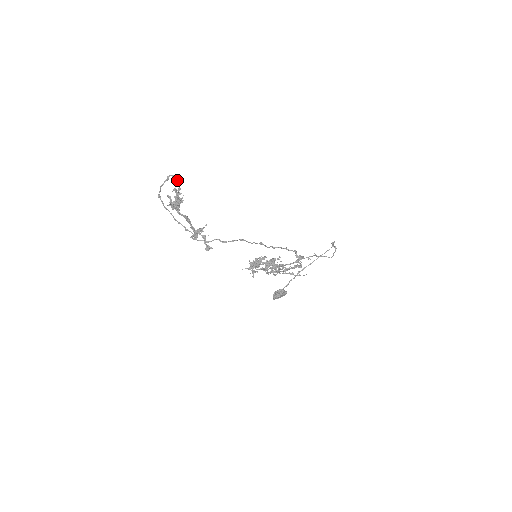
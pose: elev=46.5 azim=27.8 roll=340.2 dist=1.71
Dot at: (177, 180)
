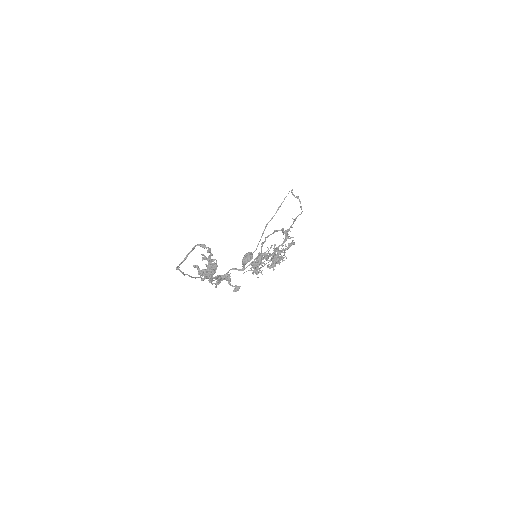
Dot at: (209, 248)
